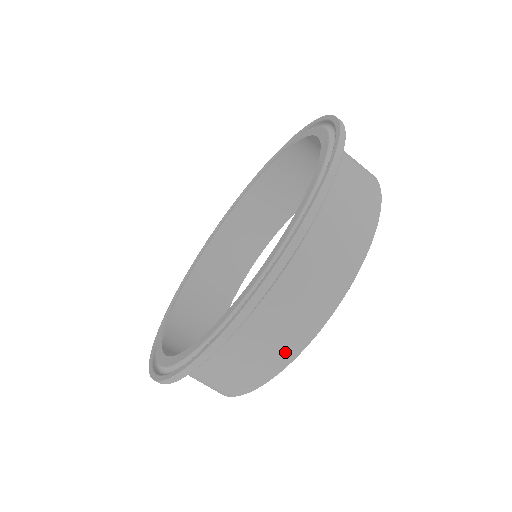
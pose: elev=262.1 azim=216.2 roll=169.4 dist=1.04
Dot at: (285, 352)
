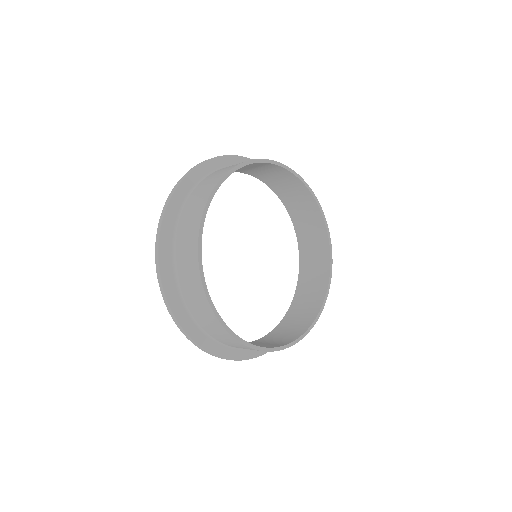
Dot at: (210, 187)
